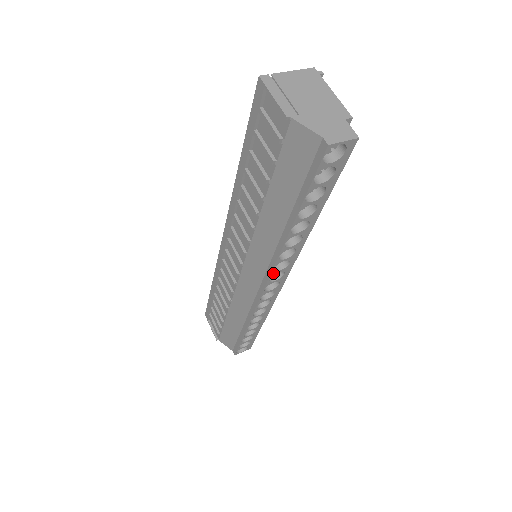
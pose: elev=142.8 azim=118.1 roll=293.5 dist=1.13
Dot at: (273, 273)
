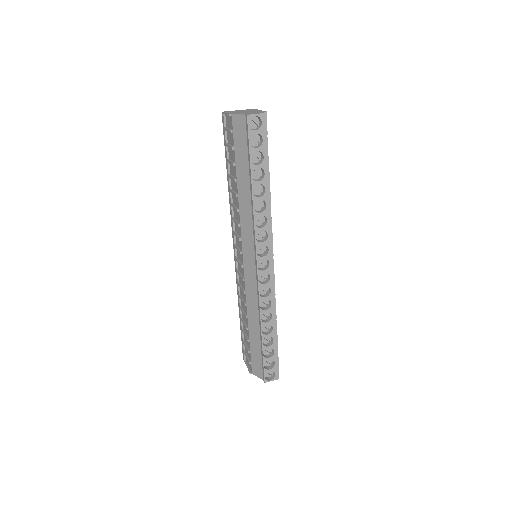
Dot at: (257, 244)
